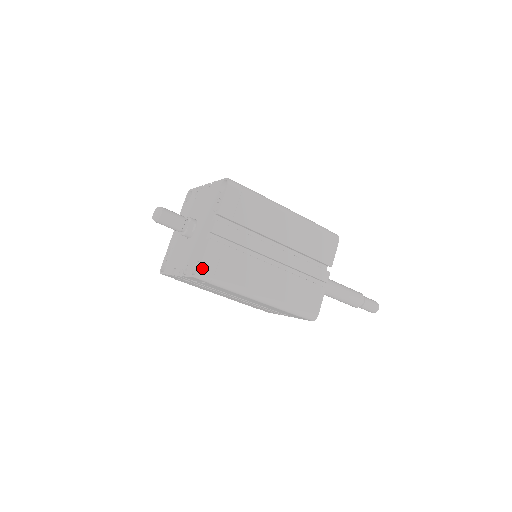
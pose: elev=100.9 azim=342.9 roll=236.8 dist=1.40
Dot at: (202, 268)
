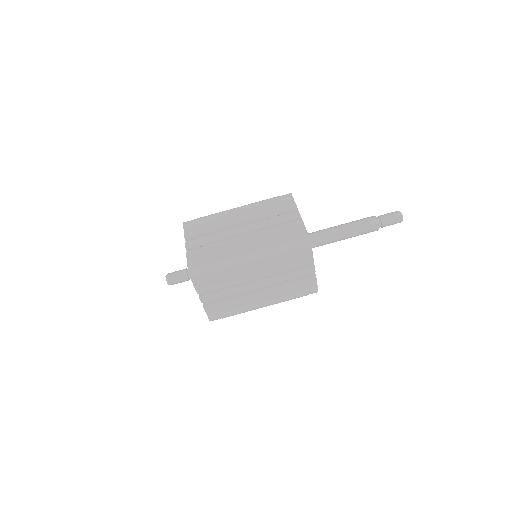
Dot at: (211, 319)
